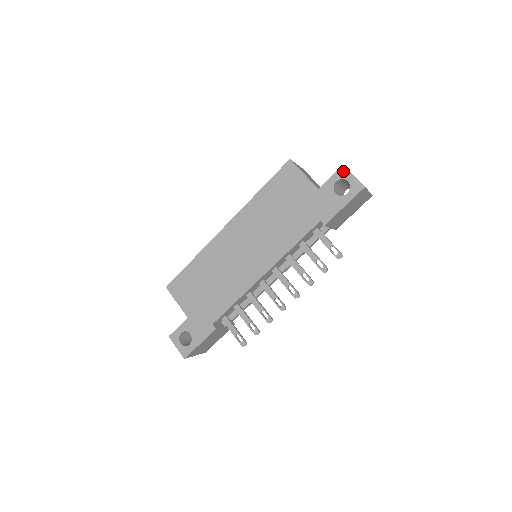
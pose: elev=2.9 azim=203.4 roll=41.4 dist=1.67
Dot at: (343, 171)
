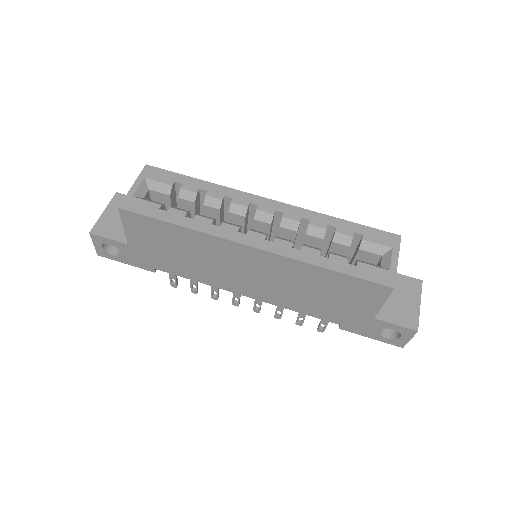
Dot at: (410, 333)
